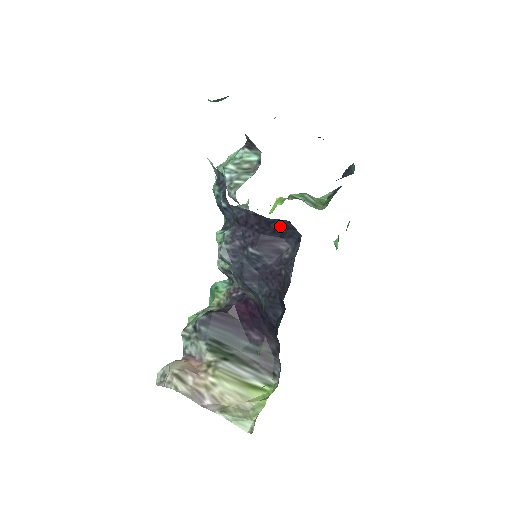
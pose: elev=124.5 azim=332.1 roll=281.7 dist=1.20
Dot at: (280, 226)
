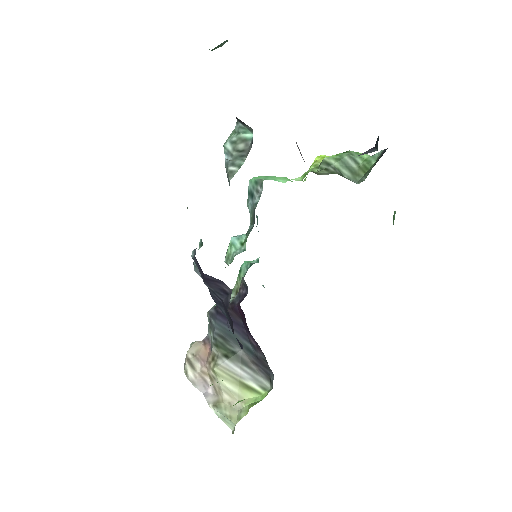
Dot at: occluded
